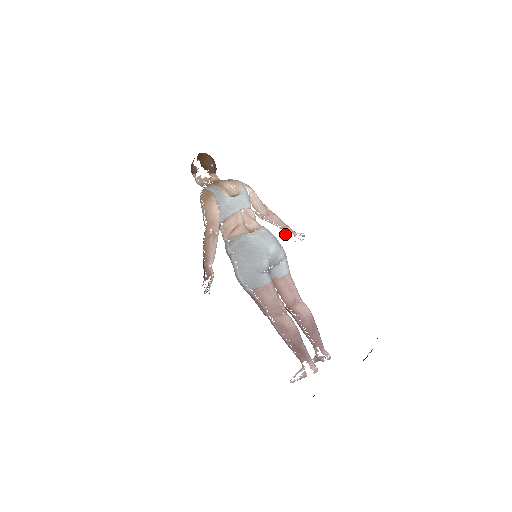
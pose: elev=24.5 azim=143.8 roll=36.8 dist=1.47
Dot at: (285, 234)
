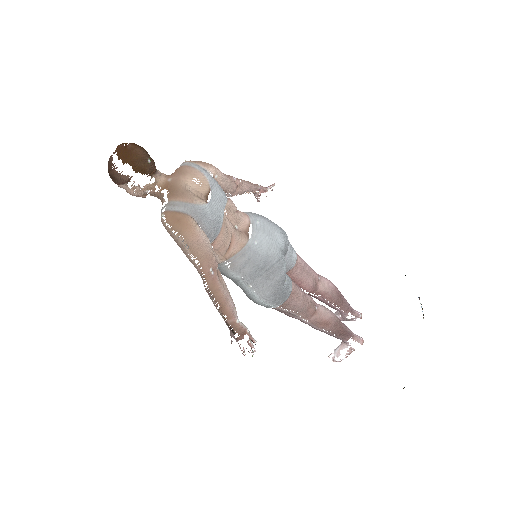
Dot at: (254, 195)
